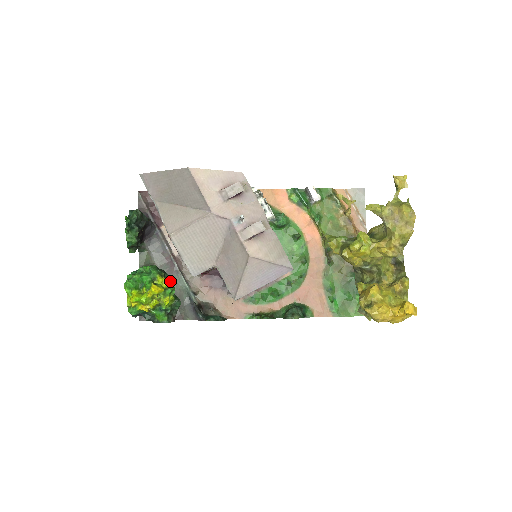
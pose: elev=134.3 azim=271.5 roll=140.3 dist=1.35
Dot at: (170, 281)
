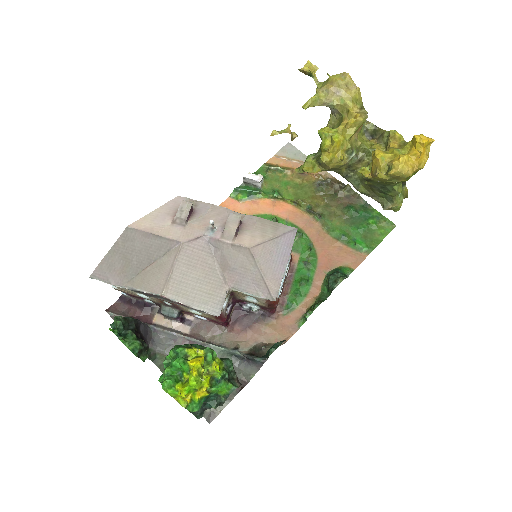
Dot at: (202, 347)
